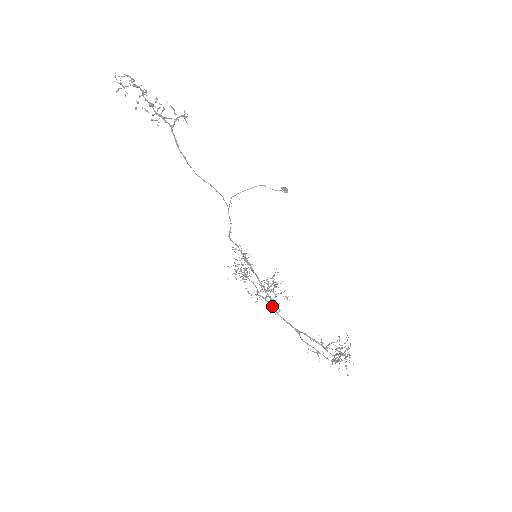
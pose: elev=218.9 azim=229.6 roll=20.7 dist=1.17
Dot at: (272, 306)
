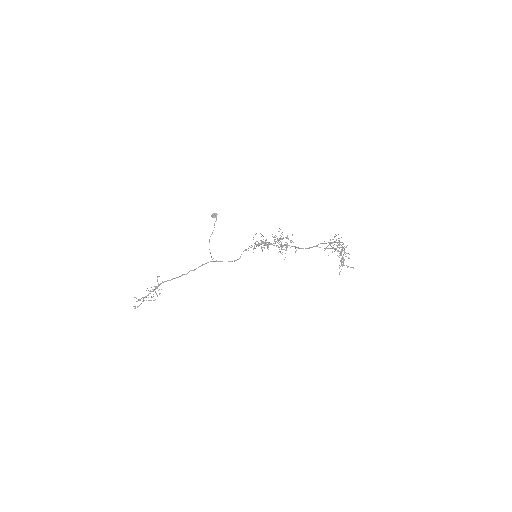
Dot at: occluded
